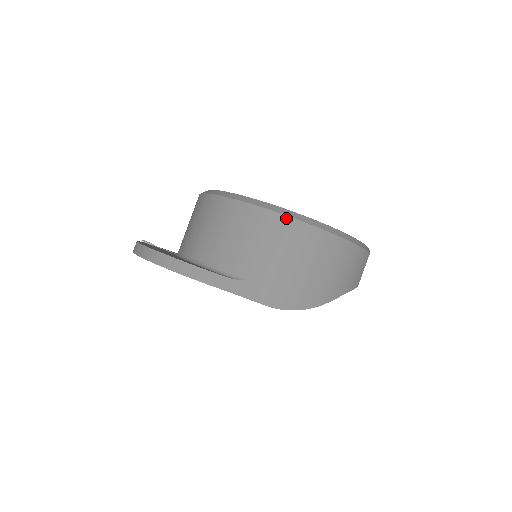
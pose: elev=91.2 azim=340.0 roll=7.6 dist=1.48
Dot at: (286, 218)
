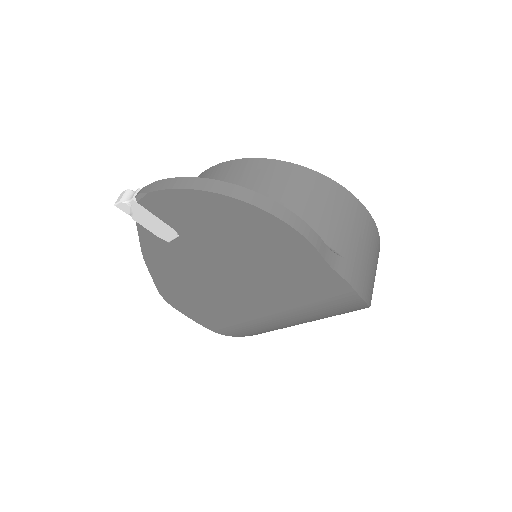
Dot at: (363, 207)
